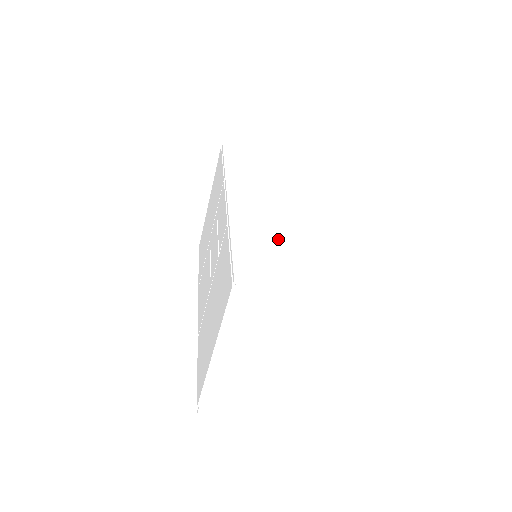
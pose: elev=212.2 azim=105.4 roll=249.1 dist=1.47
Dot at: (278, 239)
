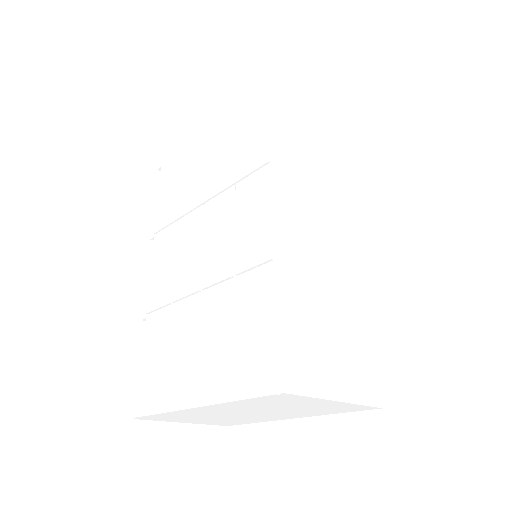
Dot at: (322, 305)
